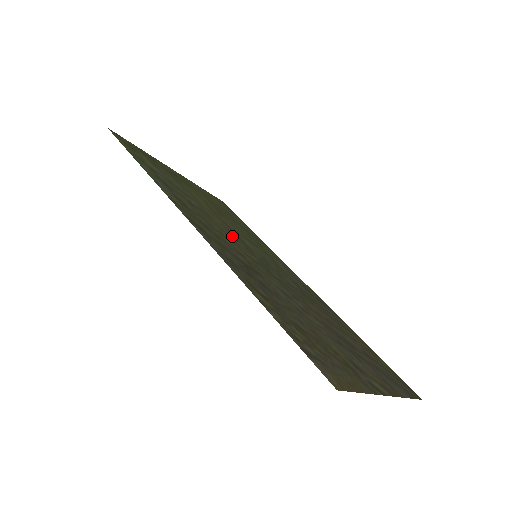
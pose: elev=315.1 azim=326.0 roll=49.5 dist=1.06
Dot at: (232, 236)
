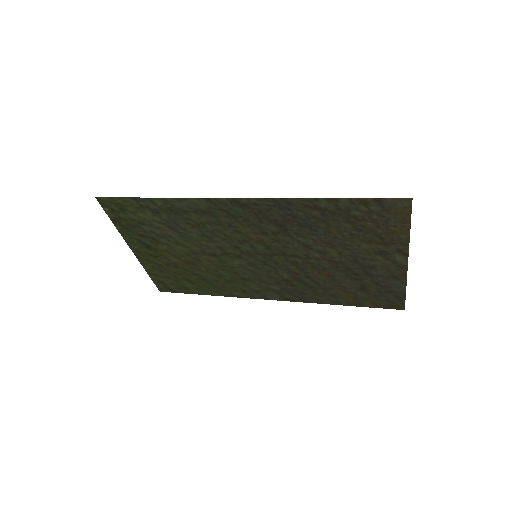
Dot at: (234, 246)
